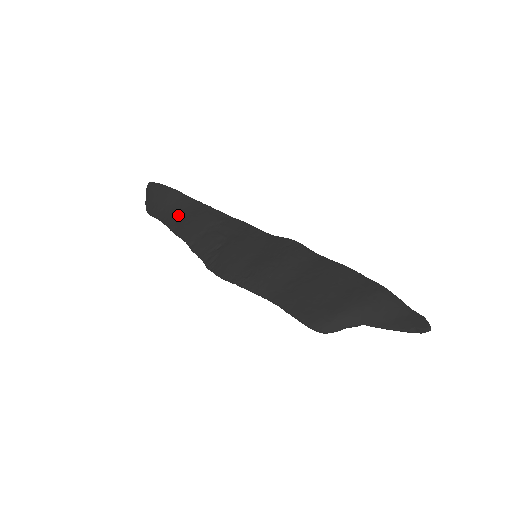
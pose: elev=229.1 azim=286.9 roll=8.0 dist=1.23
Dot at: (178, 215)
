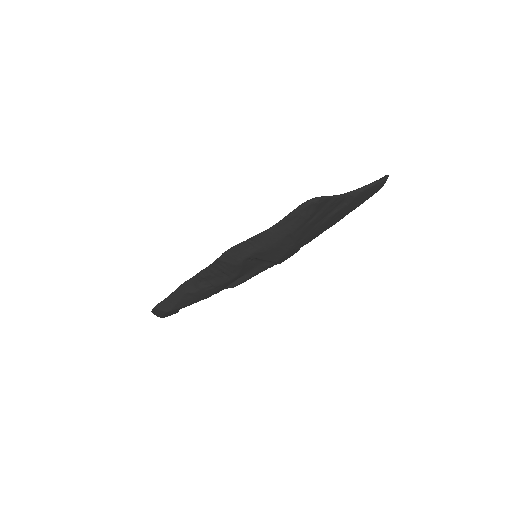
Dot at: occluded
